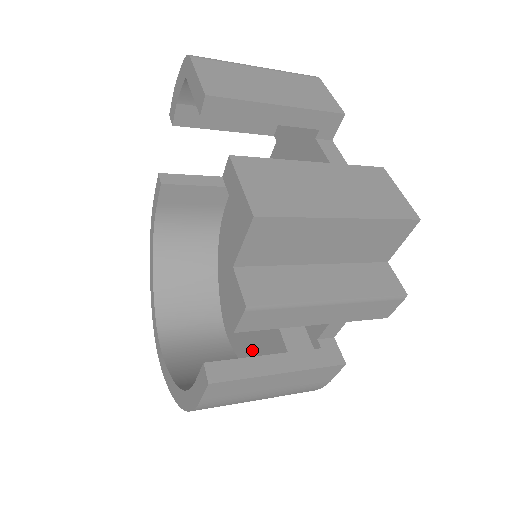
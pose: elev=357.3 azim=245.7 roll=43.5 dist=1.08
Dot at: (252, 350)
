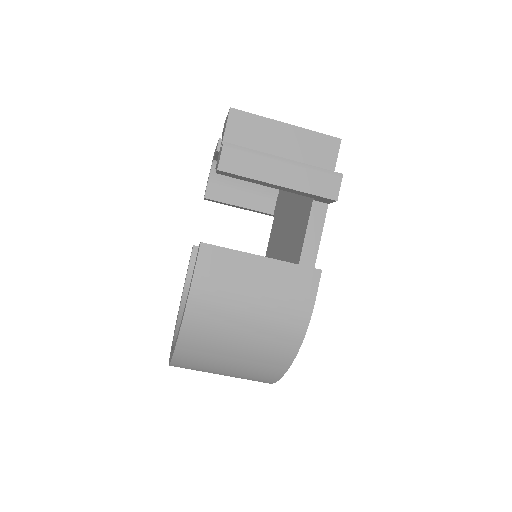
Dot at: occluded
